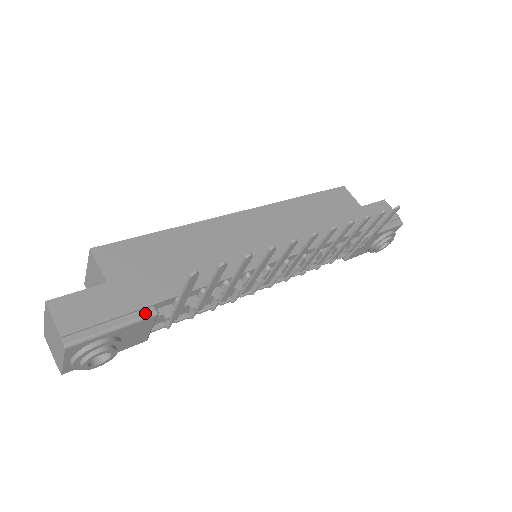
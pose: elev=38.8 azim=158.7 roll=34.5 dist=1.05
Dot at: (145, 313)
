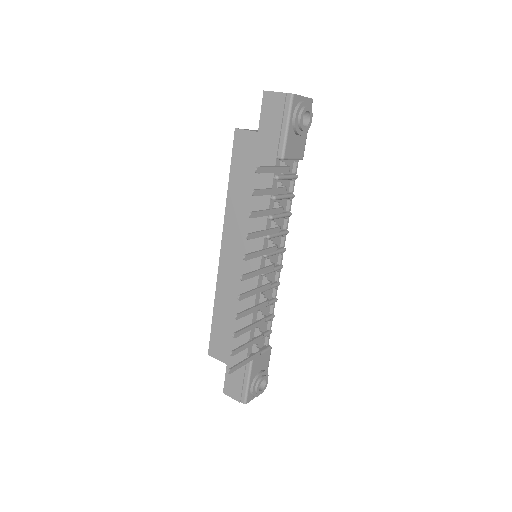
Dot at: (249, 364)
